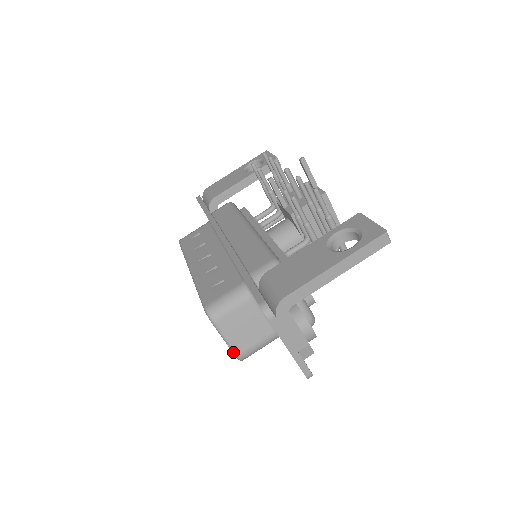
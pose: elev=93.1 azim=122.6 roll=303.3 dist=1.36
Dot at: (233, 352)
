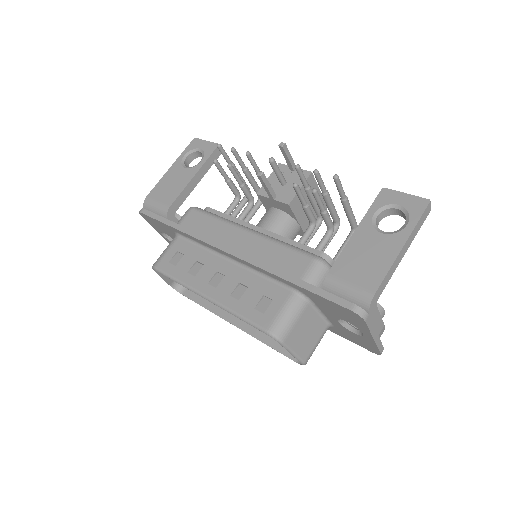
Dot at: (300, 361)
